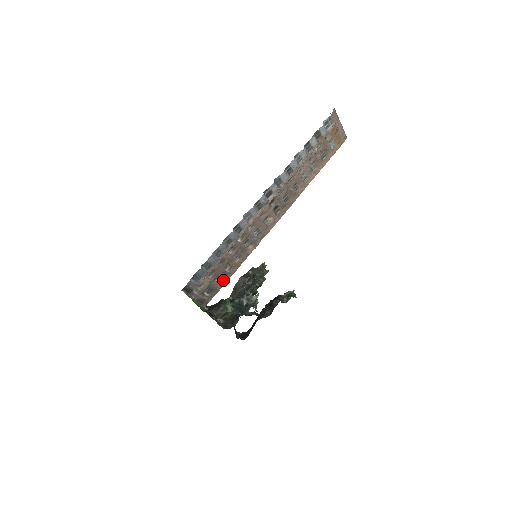
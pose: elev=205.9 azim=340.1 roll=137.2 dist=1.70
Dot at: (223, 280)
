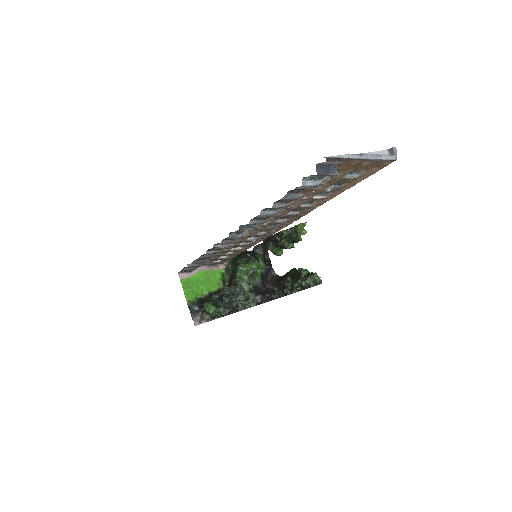
Dot at: (232, 255)
